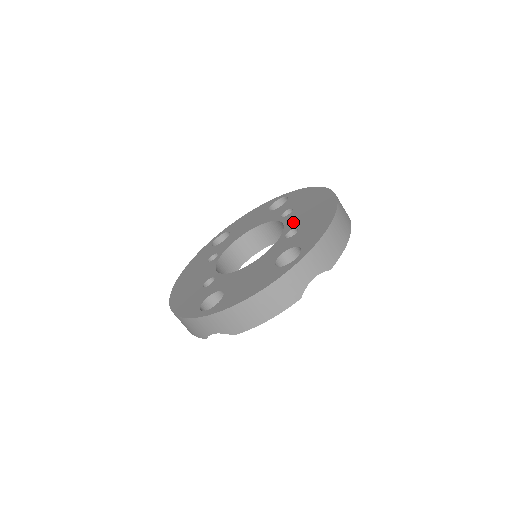
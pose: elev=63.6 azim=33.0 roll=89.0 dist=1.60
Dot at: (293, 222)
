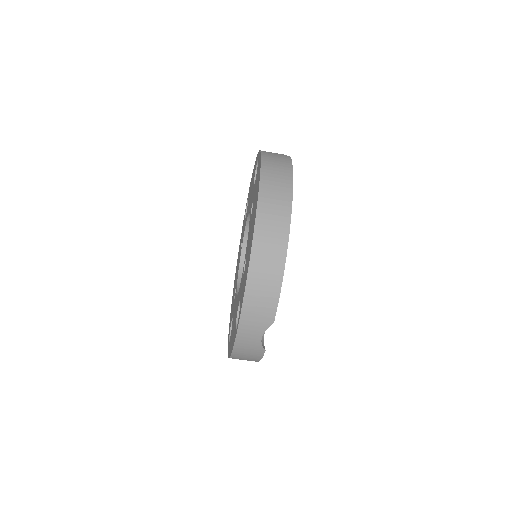
Dot at: occluded
